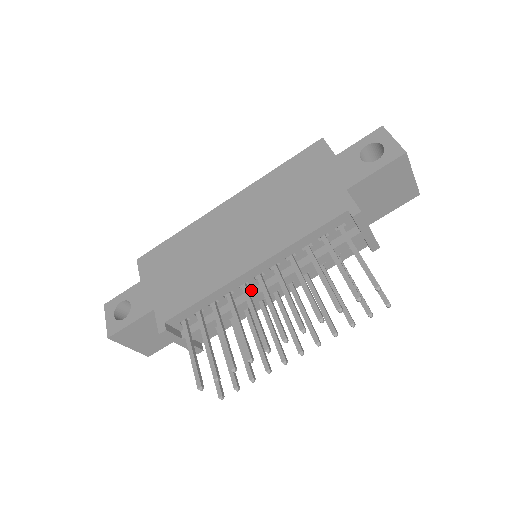
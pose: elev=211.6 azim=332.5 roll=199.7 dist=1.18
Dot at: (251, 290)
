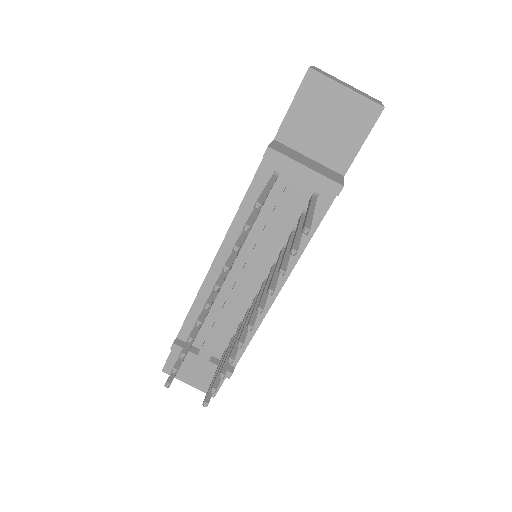
Dot at: (234, 284)
